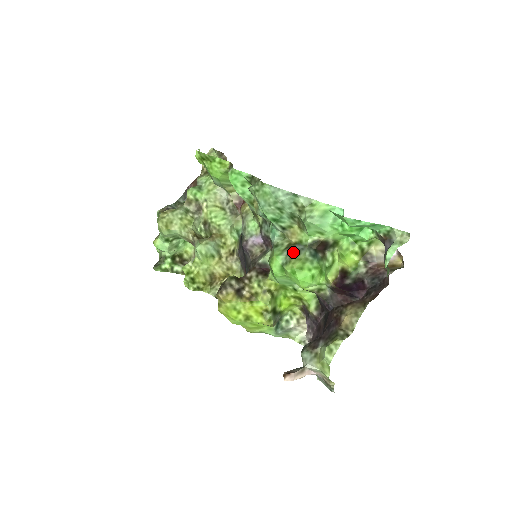
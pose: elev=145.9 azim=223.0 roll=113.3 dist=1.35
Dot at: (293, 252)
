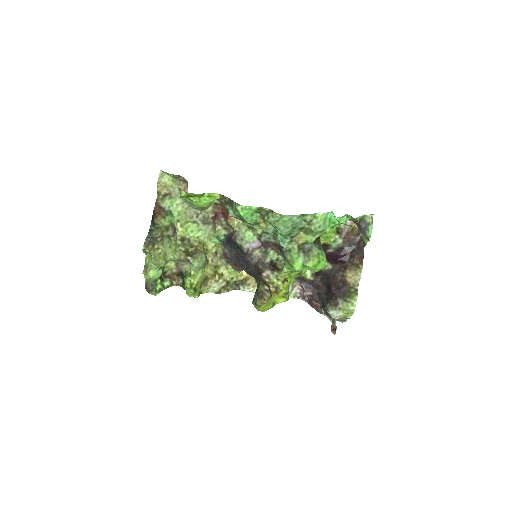
Dot at: (307, 252)
